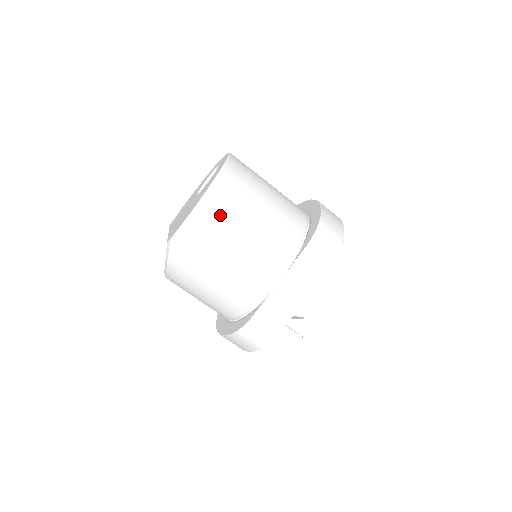
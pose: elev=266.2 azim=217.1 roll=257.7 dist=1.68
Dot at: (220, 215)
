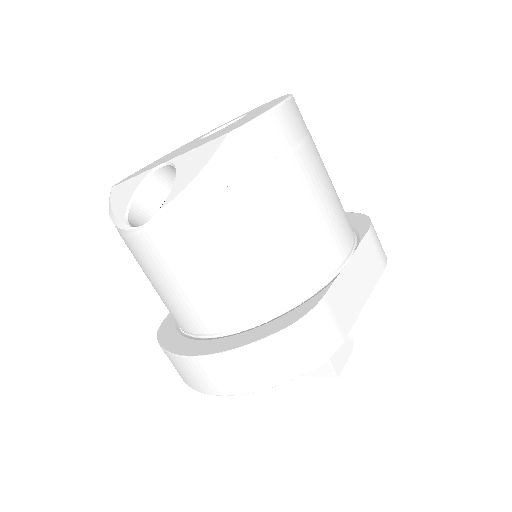
Dot at: (303, 133)
